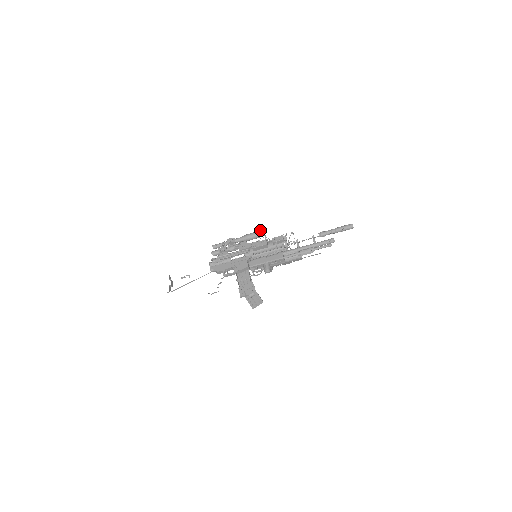
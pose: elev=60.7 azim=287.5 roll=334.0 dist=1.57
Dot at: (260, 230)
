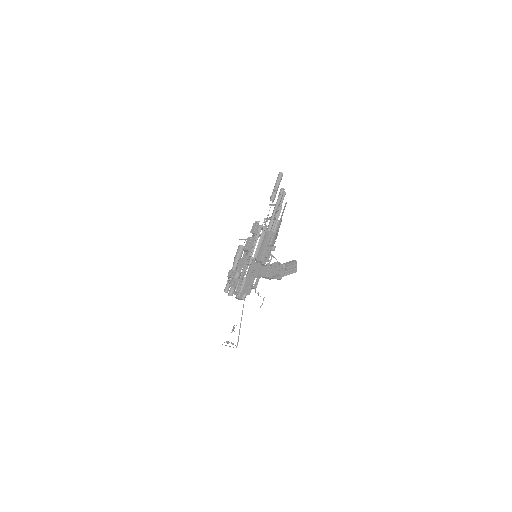
Dot at: (238, 246)
